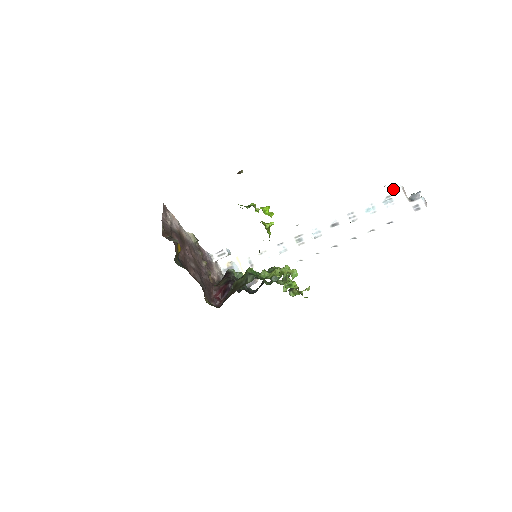
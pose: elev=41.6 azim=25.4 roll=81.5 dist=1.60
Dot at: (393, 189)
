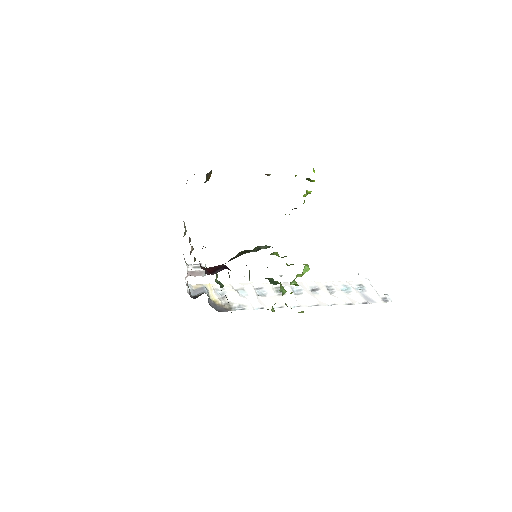
Dot at: (364, 281)
